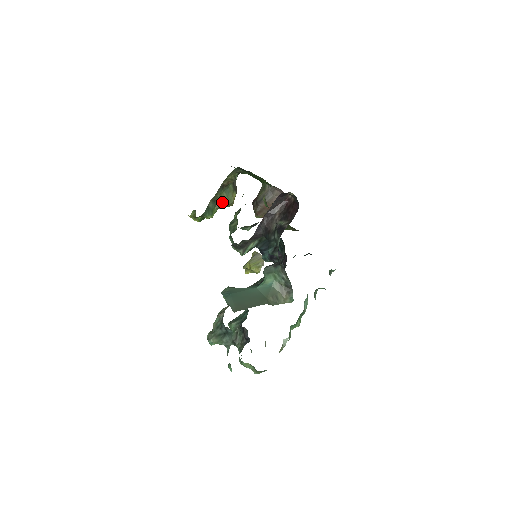
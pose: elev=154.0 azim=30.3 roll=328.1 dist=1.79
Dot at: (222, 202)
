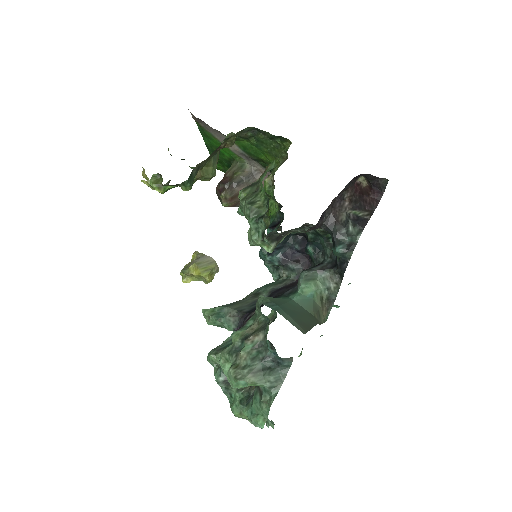
Dot at: (205, 171)
